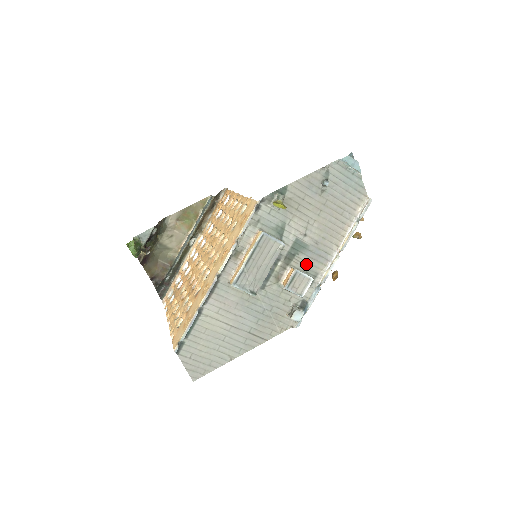
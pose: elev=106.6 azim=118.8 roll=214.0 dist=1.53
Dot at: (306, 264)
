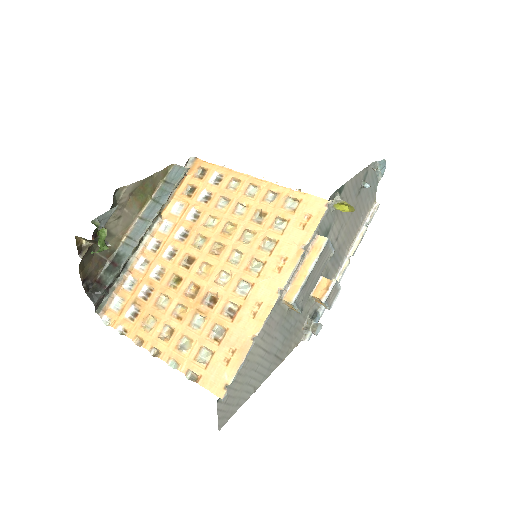
Dot at: (328, 271)
